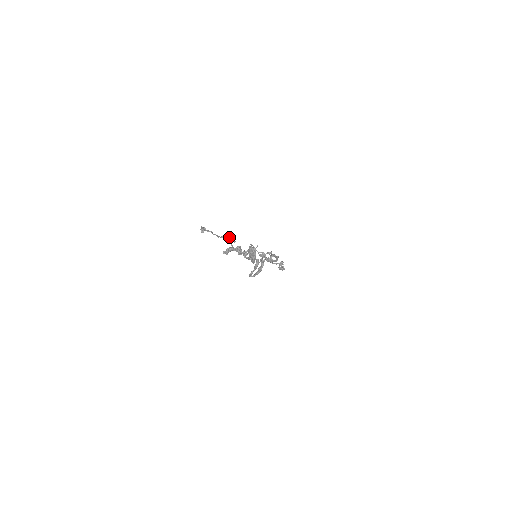
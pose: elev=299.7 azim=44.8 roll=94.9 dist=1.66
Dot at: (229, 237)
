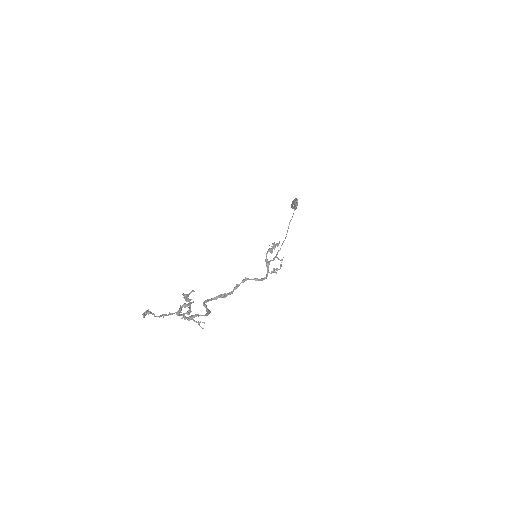
Dot at: (180, 311)
